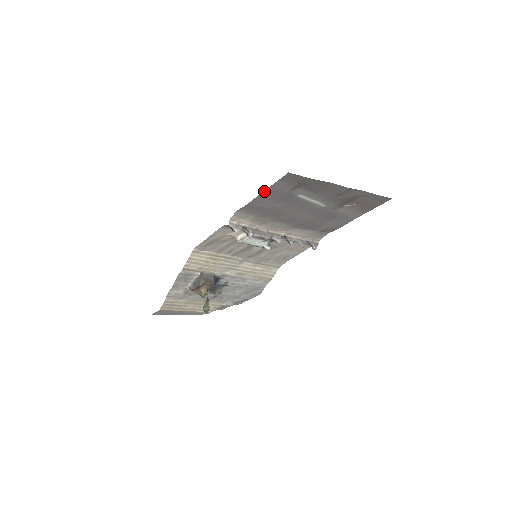
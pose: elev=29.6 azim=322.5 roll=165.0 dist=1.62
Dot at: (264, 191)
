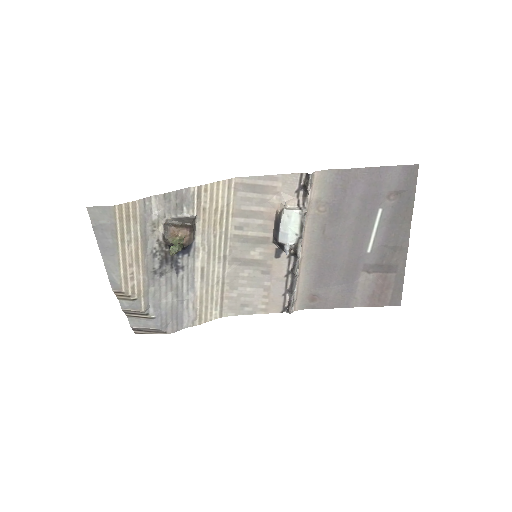
Dot at: (378, 167)
